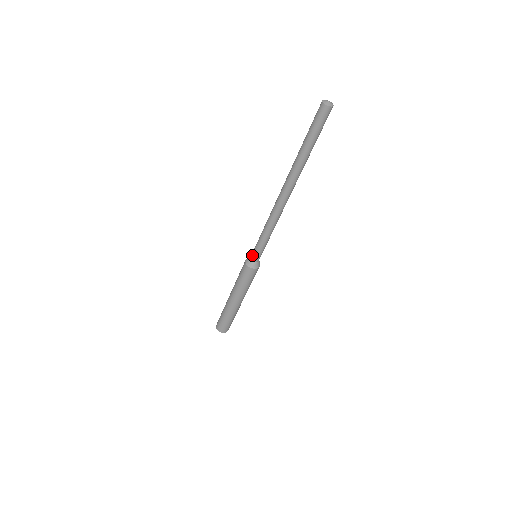
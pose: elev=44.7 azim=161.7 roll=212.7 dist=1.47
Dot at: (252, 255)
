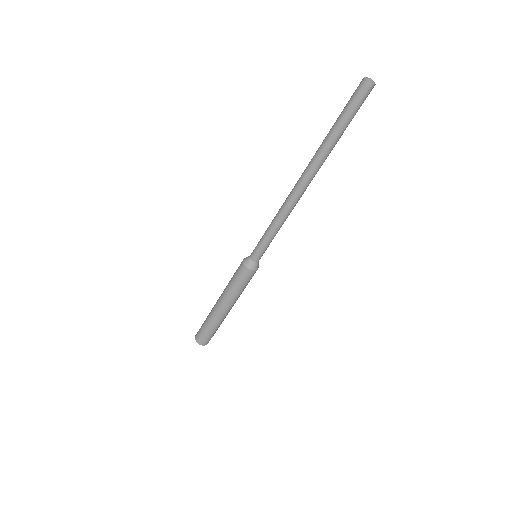
Dot at: (252, 252)
